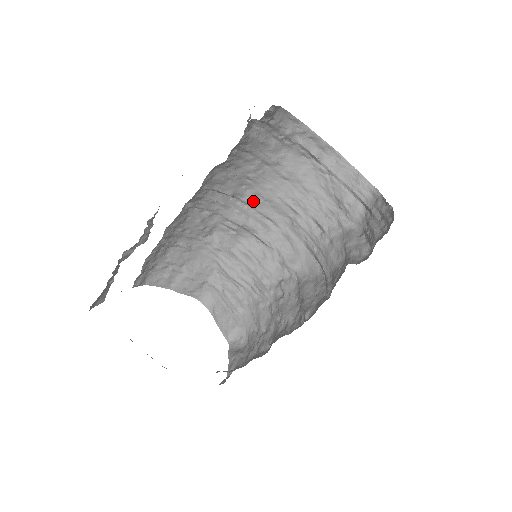
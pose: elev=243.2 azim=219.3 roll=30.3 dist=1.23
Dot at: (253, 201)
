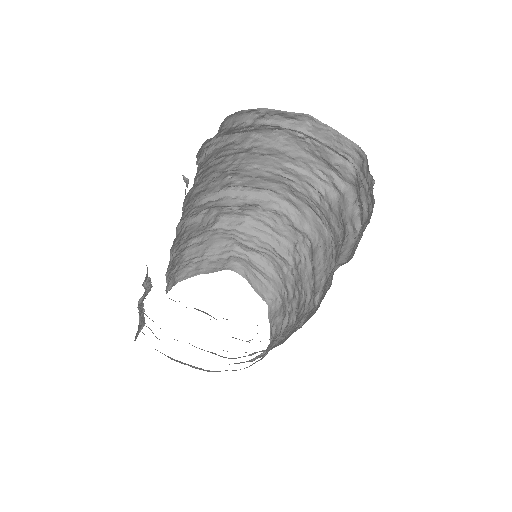
Dot at: (244, 182)
